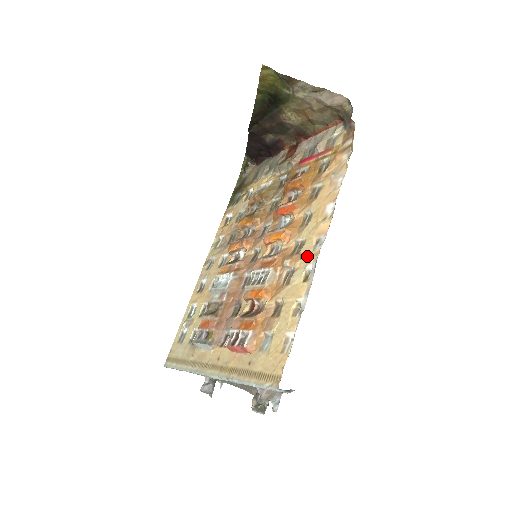
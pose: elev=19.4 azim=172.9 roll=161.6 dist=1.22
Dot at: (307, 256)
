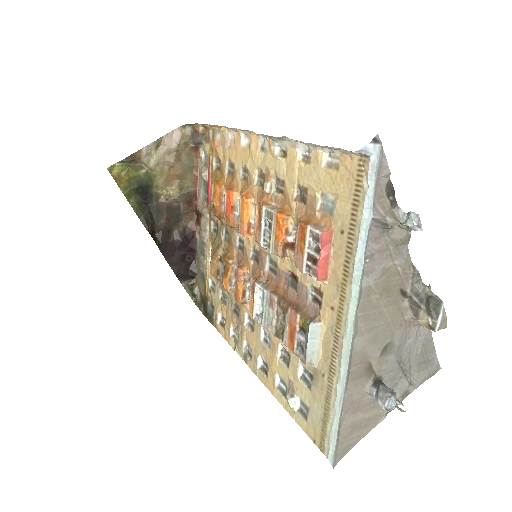
Dot at: (268, 159)
